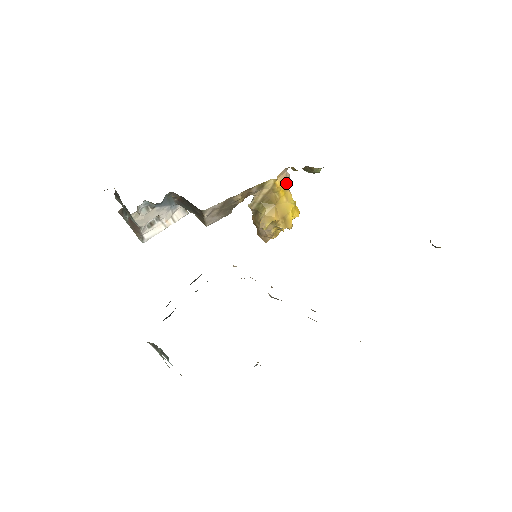
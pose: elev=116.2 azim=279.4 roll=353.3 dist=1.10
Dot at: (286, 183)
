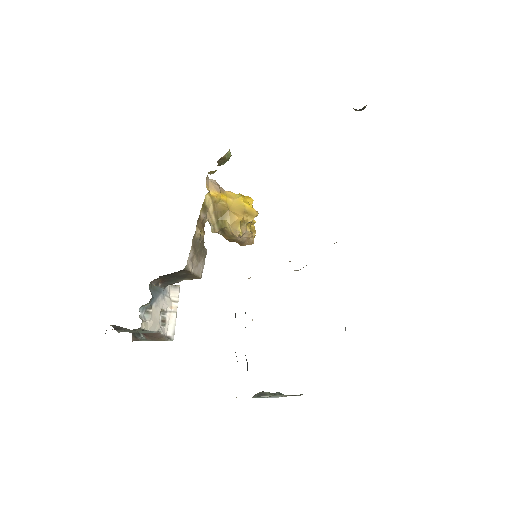
Dot at: (218, 188)
